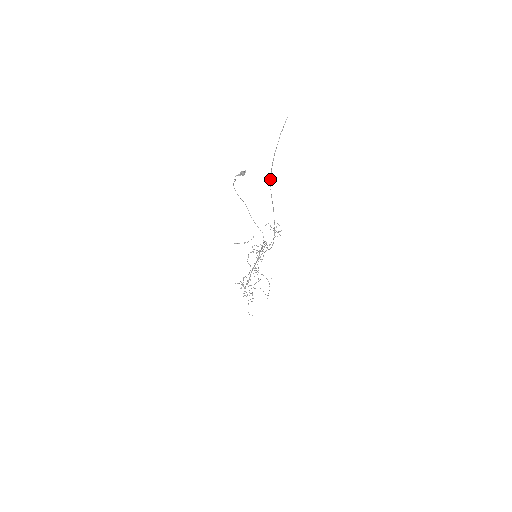
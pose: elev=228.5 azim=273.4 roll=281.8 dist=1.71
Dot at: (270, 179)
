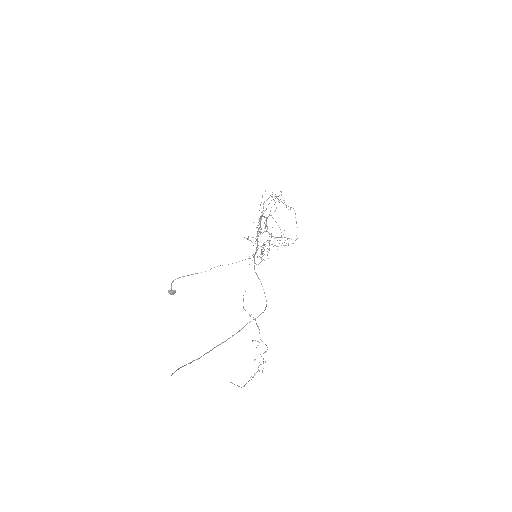
Dot at: (212, 349)
